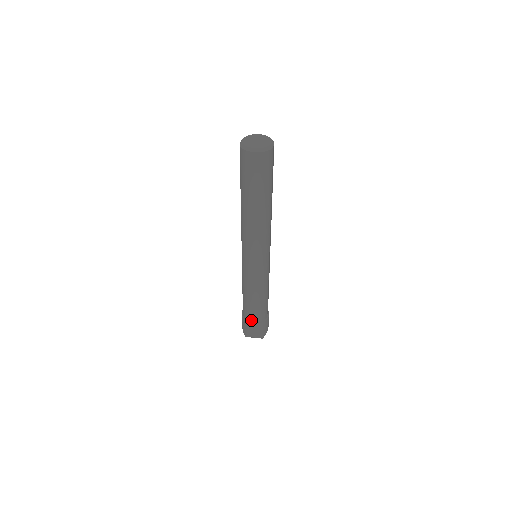
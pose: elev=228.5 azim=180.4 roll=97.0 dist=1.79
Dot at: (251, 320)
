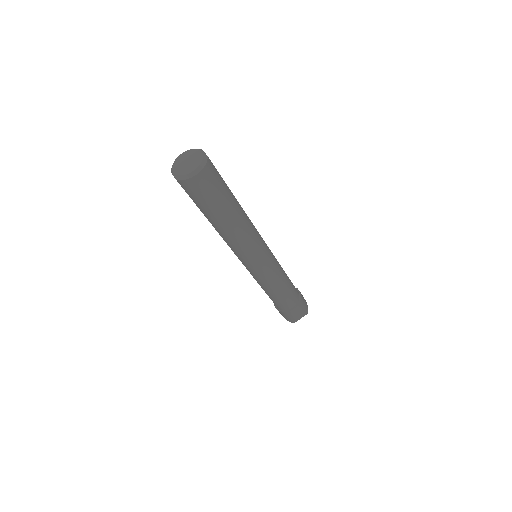
Dot at: (290, 308)
